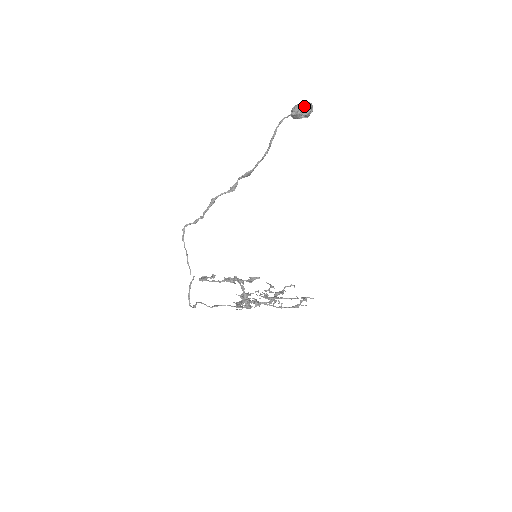
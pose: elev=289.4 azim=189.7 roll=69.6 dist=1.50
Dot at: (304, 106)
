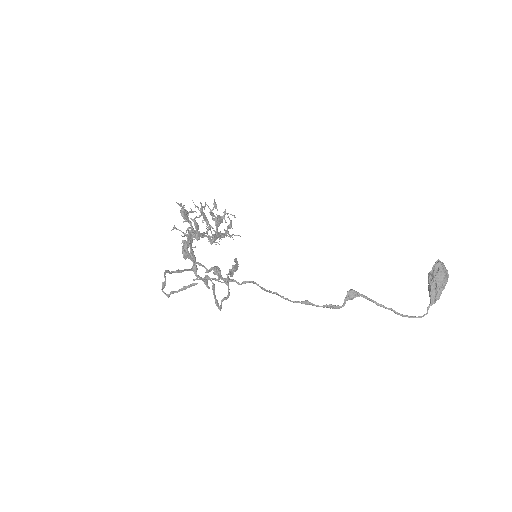
Dot at: occluded
